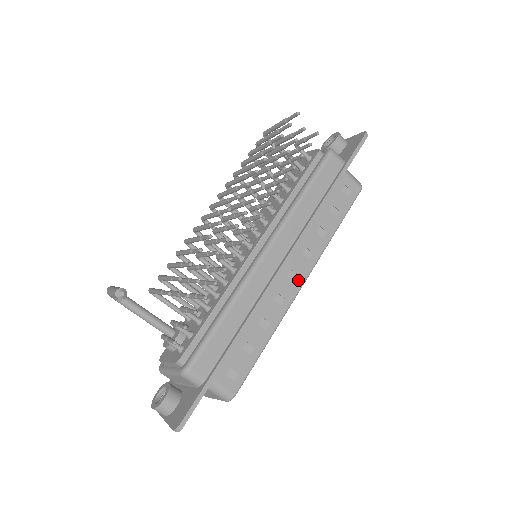
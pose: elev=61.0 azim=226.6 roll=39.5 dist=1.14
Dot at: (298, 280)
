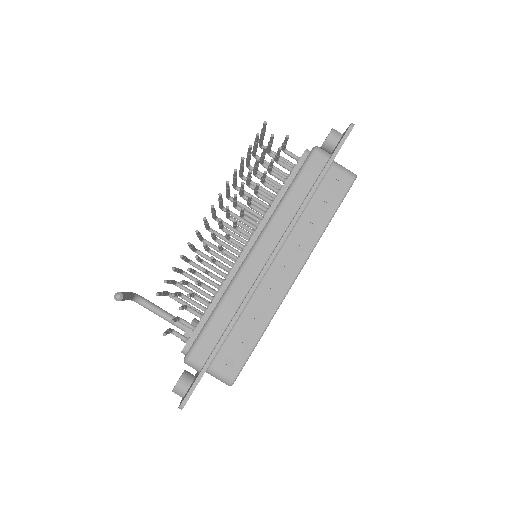
Dot at: (290, 274)
